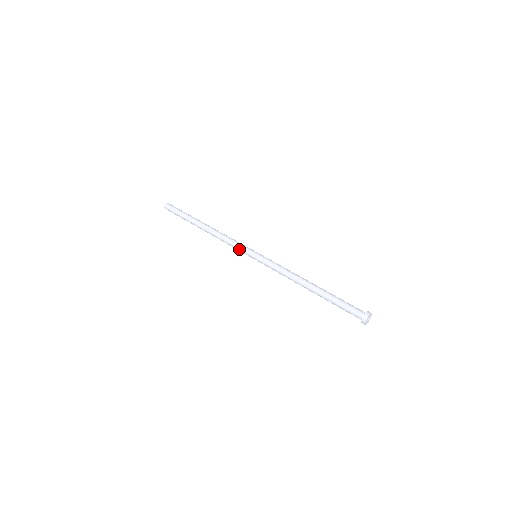
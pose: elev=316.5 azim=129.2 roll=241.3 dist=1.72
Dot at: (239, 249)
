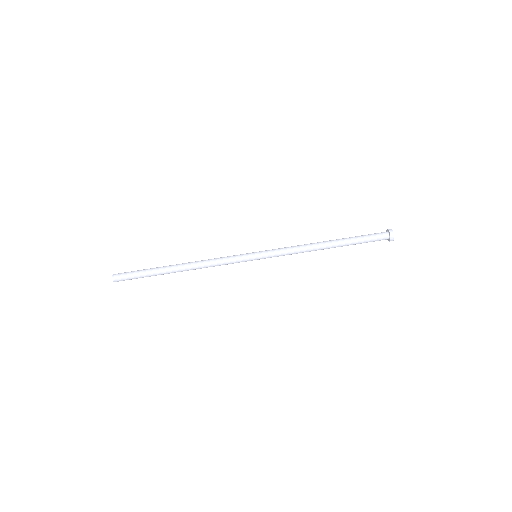
Dot at: (236, 262)
